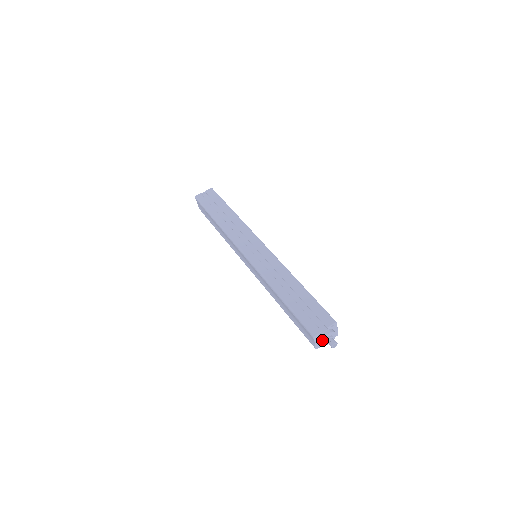
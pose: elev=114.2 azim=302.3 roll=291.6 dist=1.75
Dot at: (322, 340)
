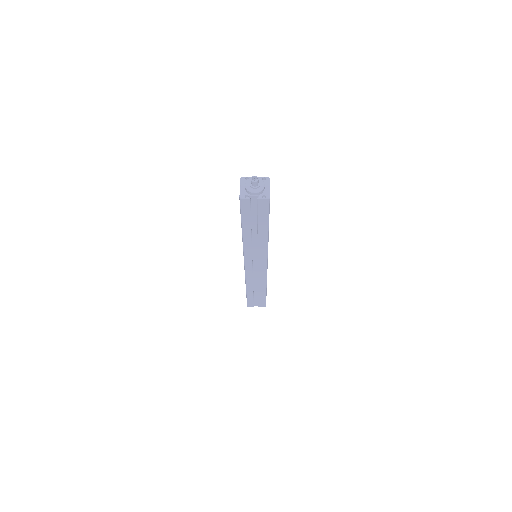
Dot at: (247, 181)
